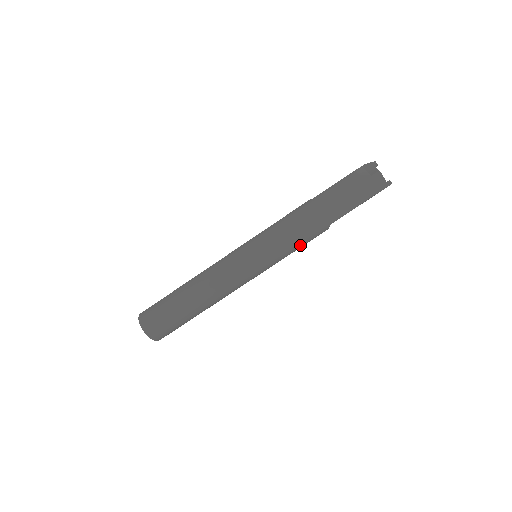
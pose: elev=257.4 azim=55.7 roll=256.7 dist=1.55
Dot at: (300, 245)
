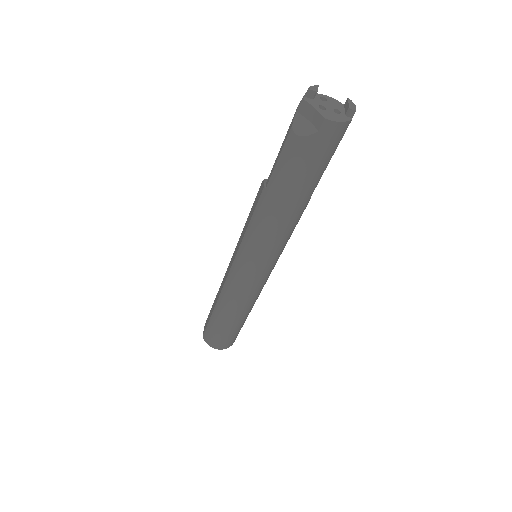
Dot at: (292, 232)
